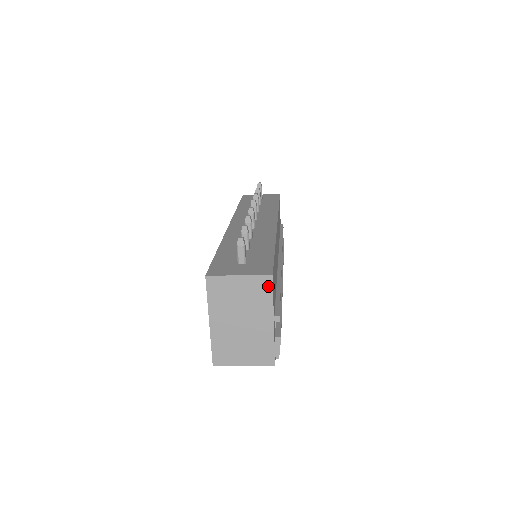
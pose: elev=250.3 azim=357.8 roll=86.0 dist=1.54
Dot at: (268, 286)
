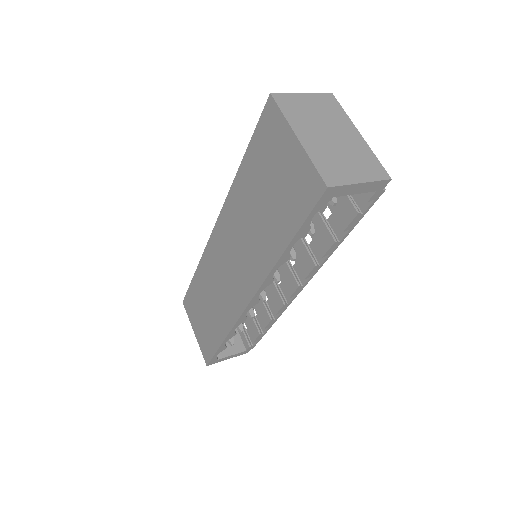
Dot at: (334, 102)
